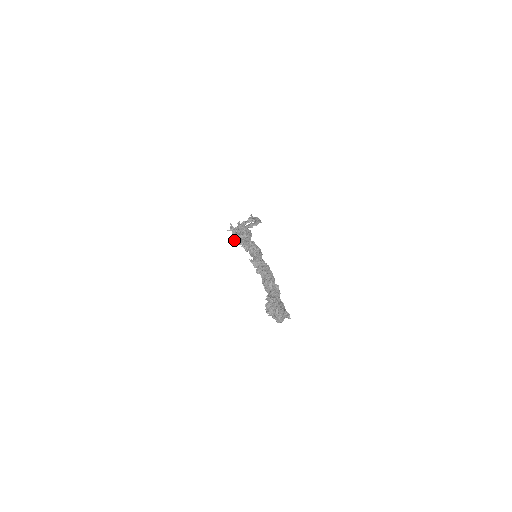
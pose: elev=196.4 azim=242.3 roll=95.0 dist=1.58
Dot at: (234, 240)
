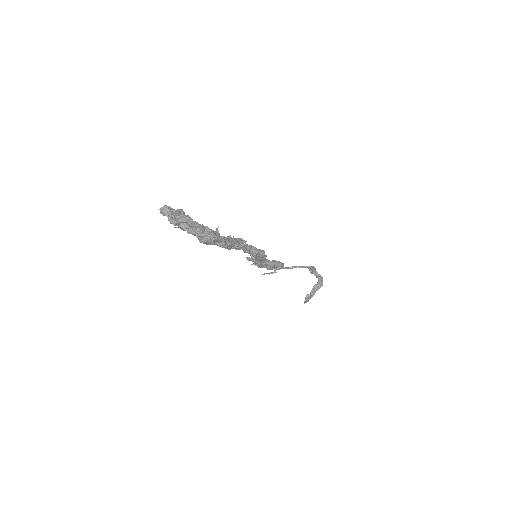
Dot at: (262, 274)
